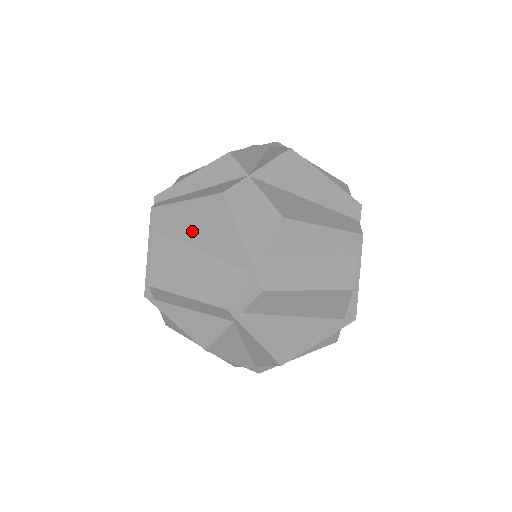
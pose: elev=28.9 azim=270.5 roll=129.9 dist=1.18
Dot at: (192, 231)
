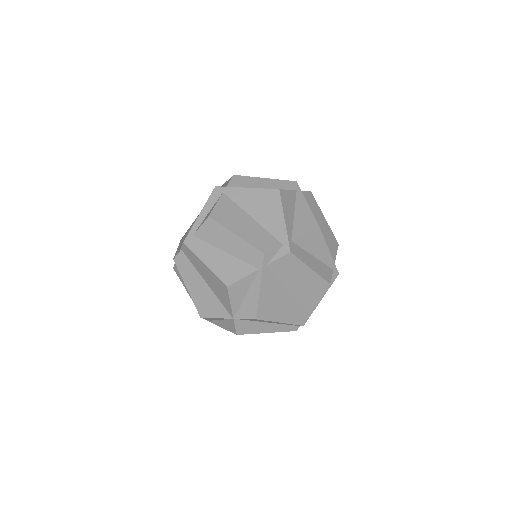
Dot at: occluded
